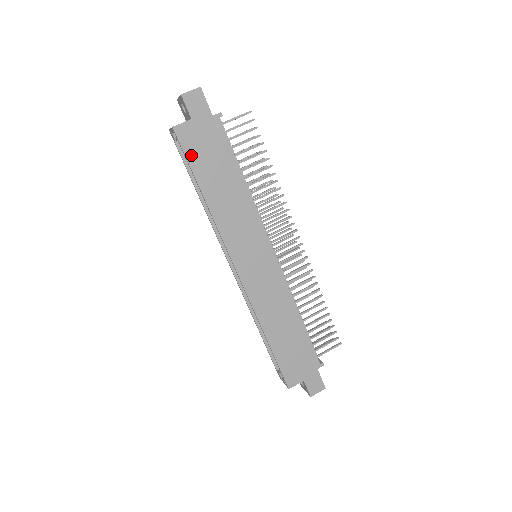
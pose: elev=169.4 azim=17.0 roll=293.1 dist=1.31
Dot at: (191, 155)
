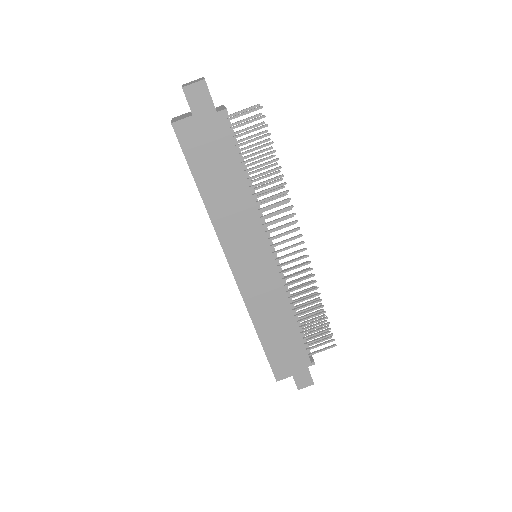
Dot at: (190, 154)
